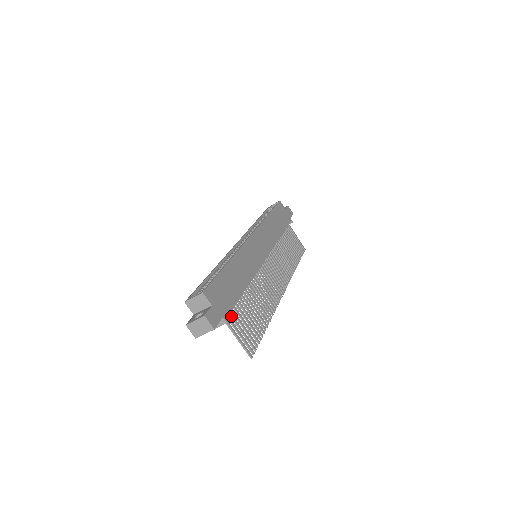
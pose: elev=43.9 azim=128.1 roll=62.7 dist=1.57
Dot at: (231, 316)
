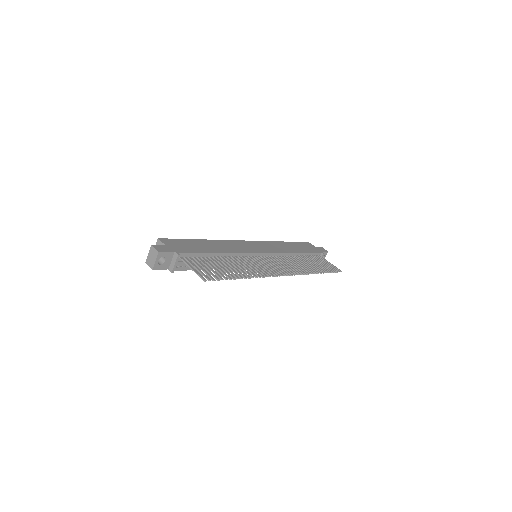
Dot at: (191, 259)
